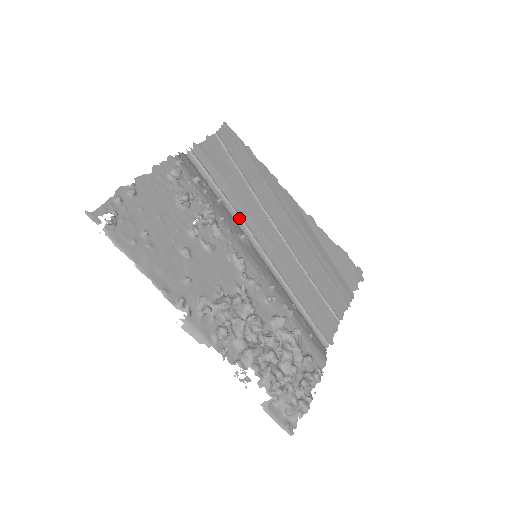
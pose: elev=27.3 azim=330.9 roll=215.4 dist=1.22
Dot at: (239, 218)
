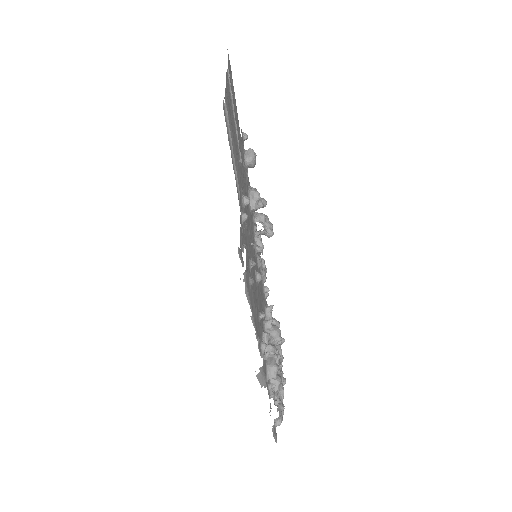
Dot at: occluded
